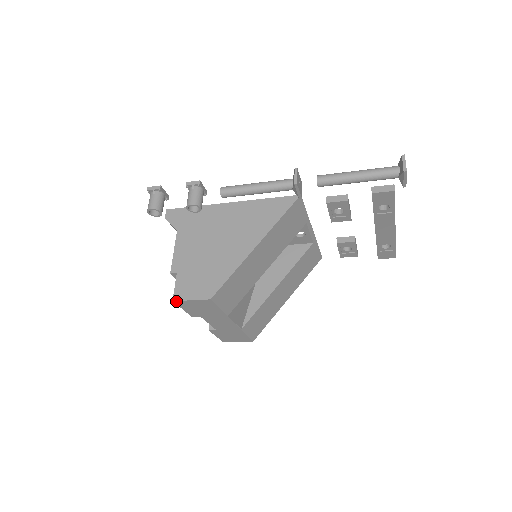
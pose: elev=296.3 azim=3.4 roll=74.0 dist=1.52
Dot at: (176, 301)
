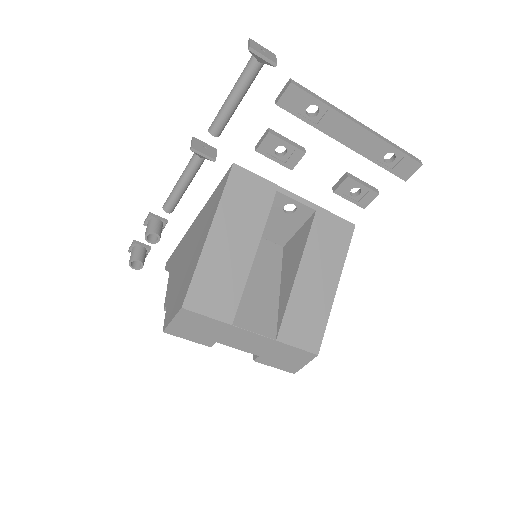
Dot at: (165, 330)
